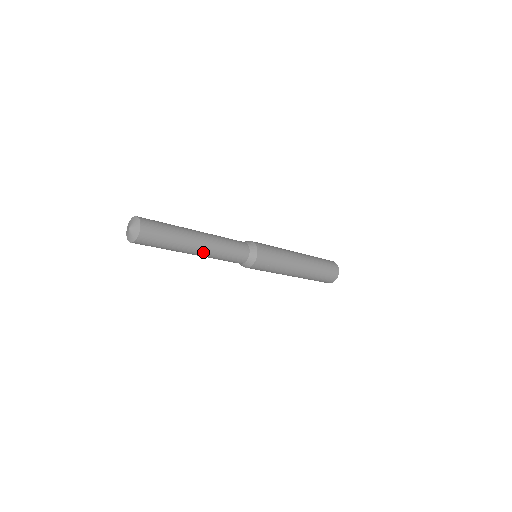
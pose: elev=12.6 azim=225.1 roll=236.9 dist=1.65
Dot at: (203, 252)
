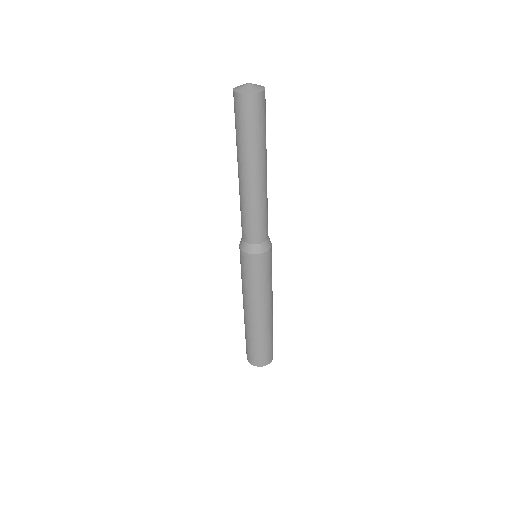
Dot at: (266, 179)
